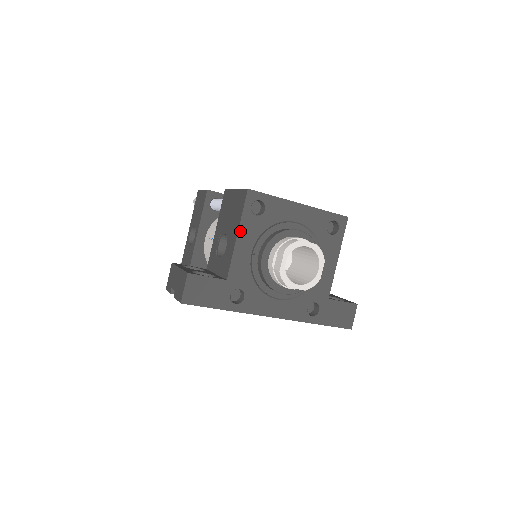
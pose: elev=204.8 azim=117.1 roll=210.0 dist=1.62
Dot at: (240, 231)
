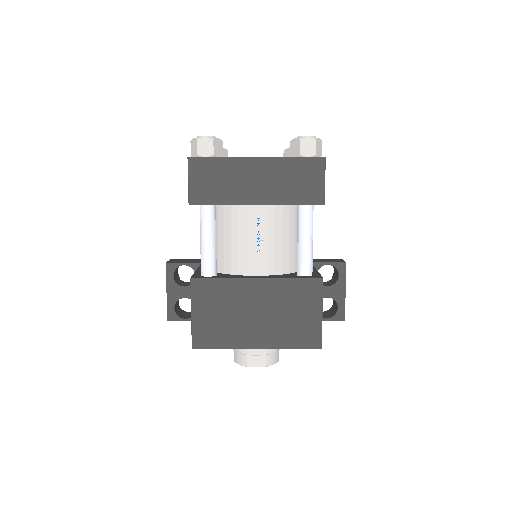
Dot at: occluded
